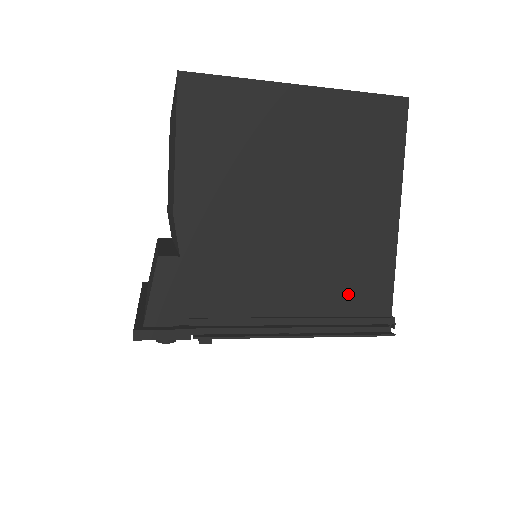
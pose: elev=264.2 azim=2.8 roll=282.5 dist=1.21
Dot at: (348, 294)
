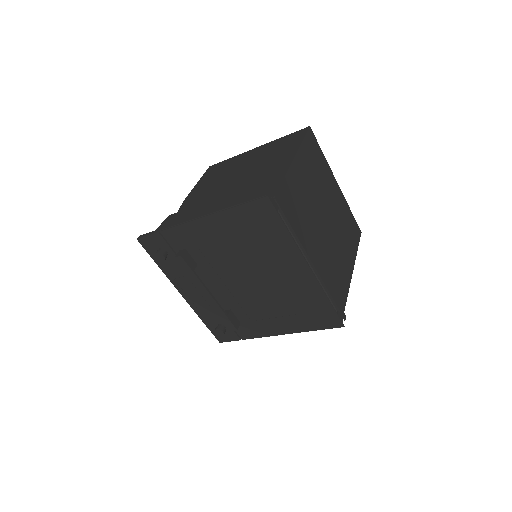
Dot at: (251, 196)
